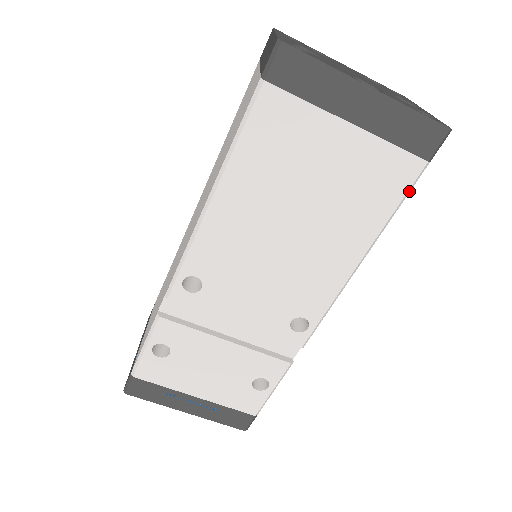
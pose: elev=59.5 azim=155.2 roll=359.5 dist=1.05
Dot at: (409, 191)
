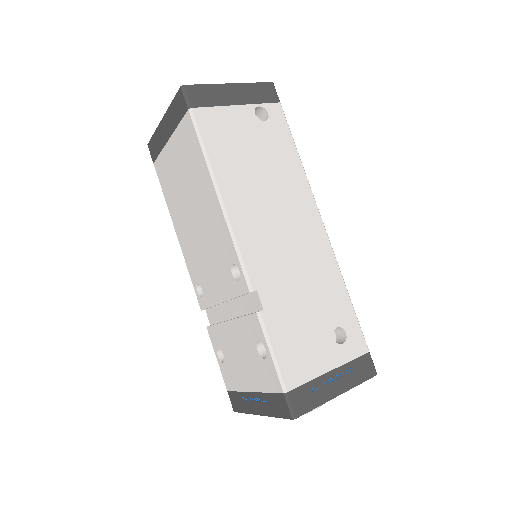
Dot at: (198, 131)
